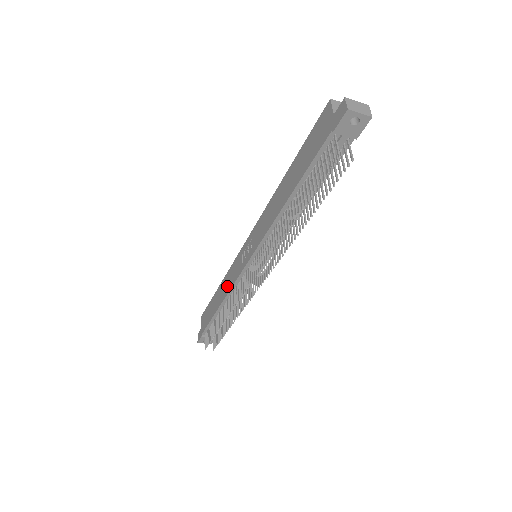
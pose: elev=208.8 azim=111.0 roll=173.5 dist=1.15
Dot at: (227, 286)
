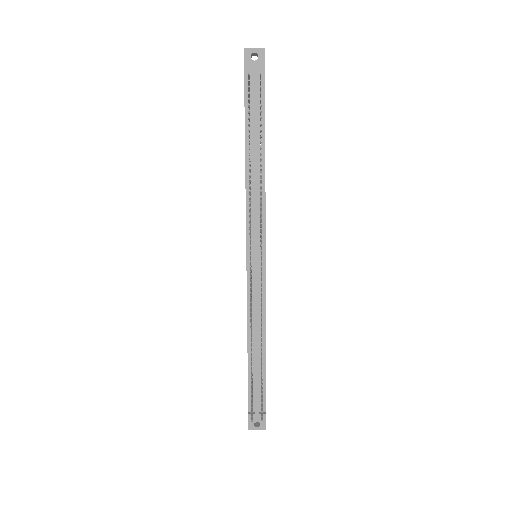
Dot at: occluded
